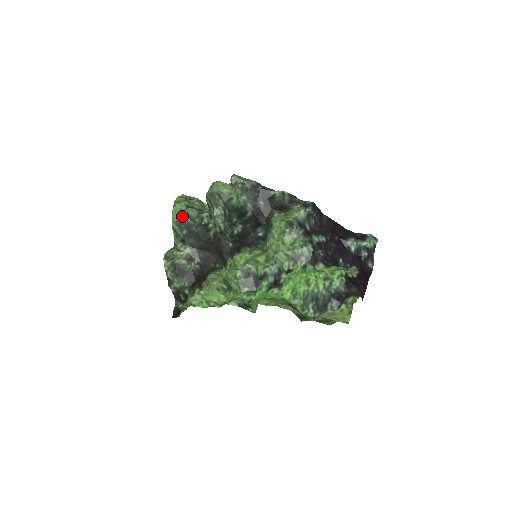
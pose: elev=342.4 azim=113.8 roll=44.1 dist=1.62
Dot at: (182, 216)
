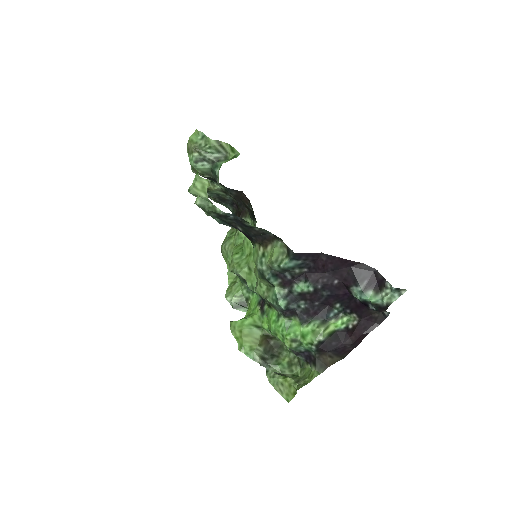
Dot at: (194, 172)
